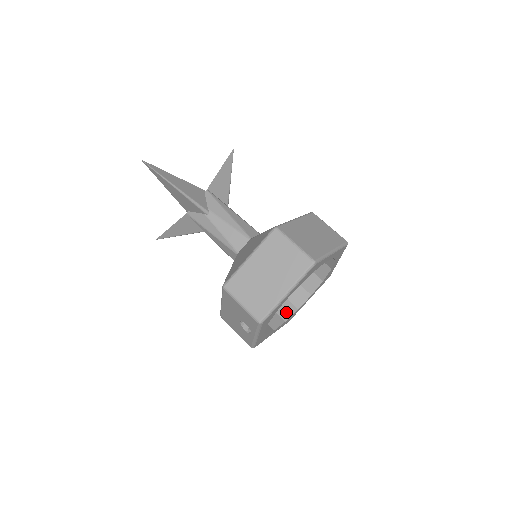
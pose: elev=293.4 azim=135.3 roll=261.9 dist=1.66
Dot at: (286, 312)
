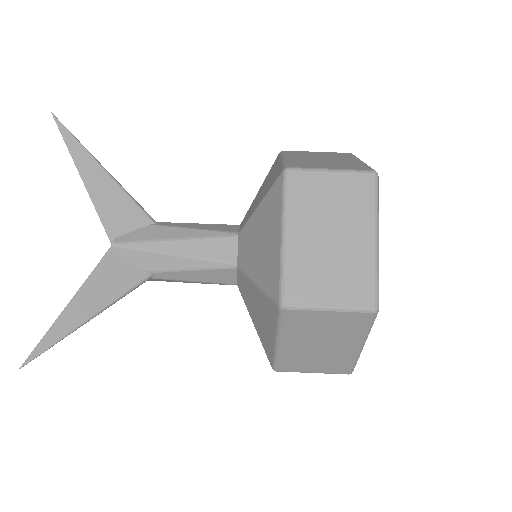
Dot at: occluded
